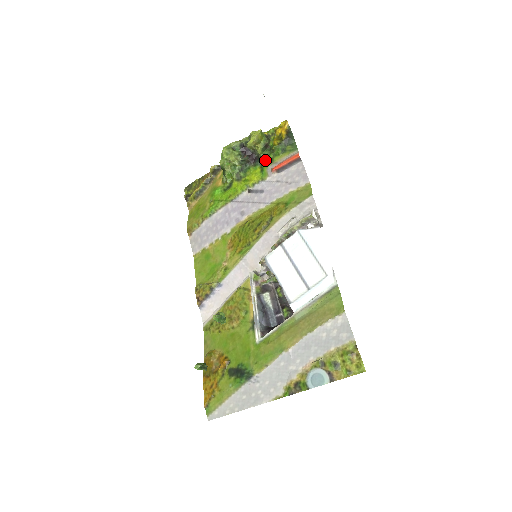
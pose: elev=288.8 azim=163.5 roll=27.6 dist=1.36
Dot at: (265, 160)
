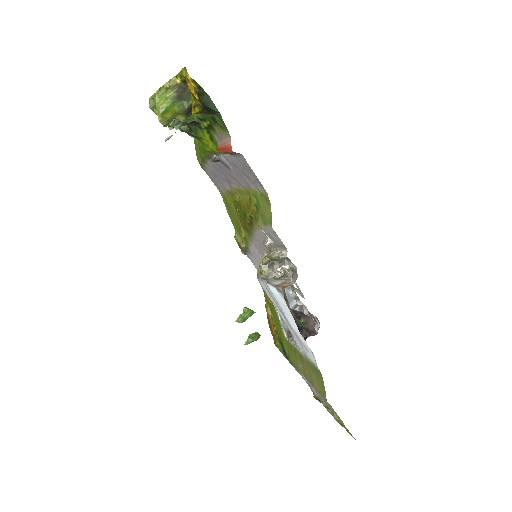
Dot at: (204, 128)
